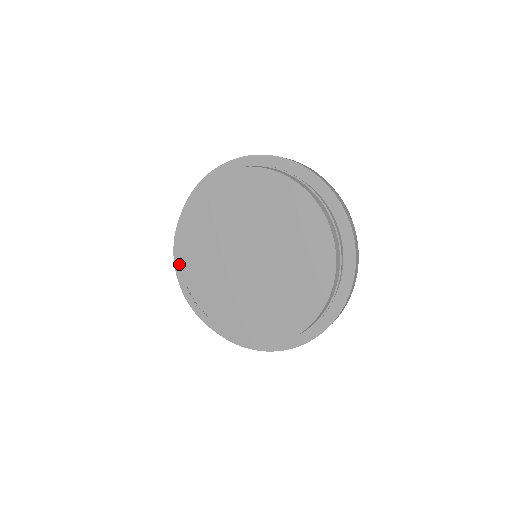
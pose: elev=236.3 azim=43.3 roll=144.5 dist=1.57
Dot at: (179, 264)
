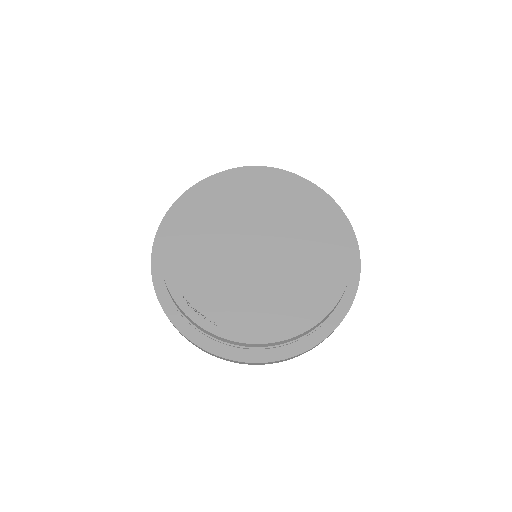
Dot at: (169, 272)
